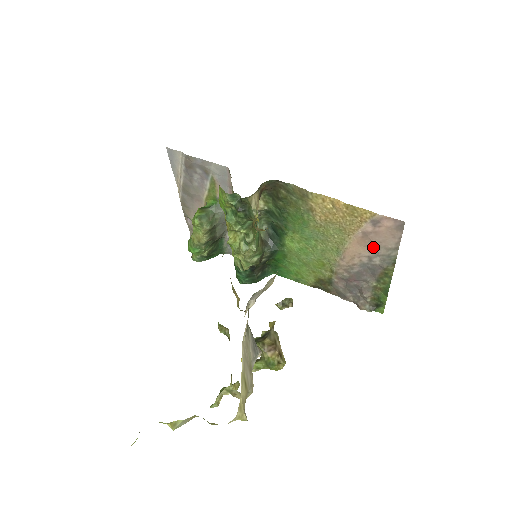
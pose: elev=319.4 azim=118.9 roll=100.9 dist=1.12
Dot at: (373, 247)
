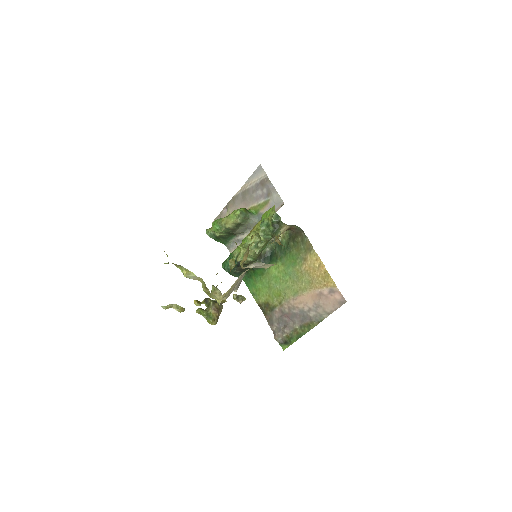
Dot at: (318, 304)
